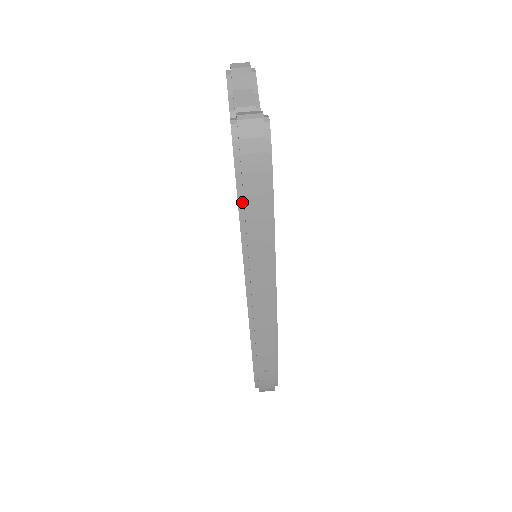
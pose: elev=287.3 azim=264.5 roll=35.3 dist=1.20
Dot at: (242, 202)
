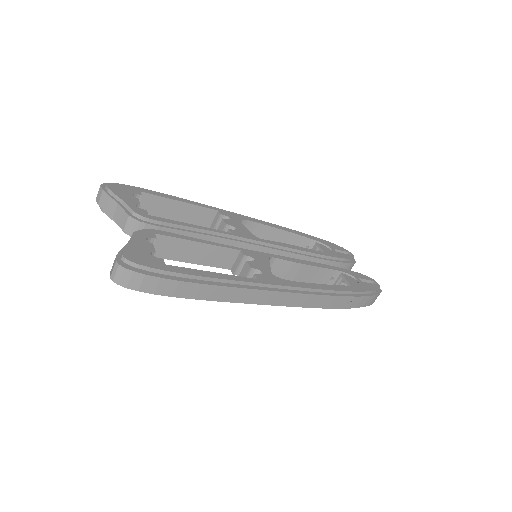
Dot at: (180, 295)
